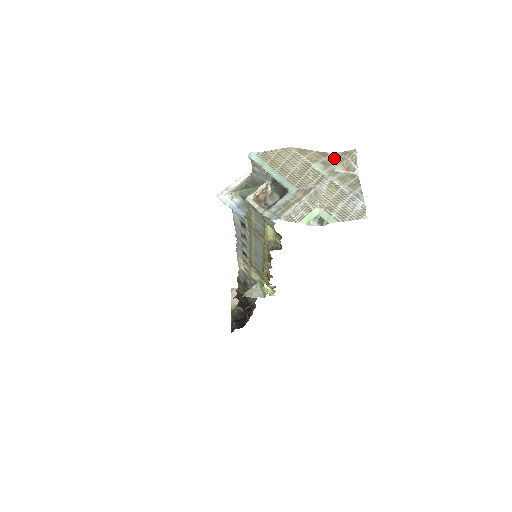
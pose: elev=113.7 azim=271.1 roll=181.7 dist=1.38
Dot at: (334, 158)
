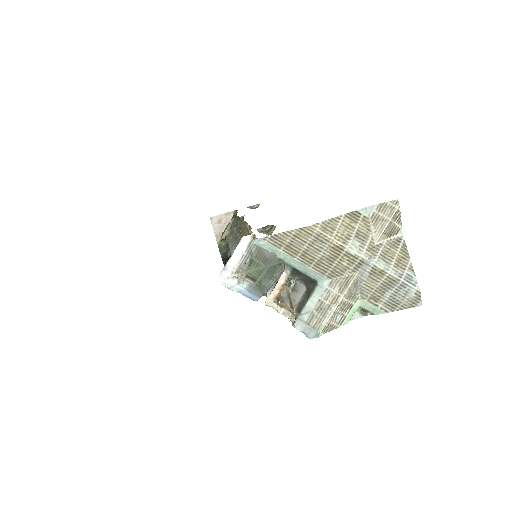
Dot at: (369, 218)
